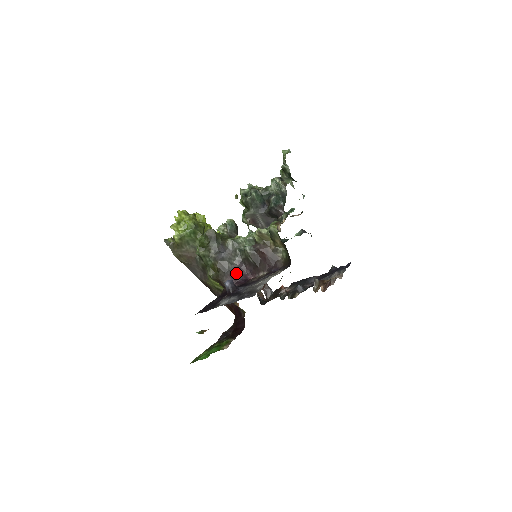
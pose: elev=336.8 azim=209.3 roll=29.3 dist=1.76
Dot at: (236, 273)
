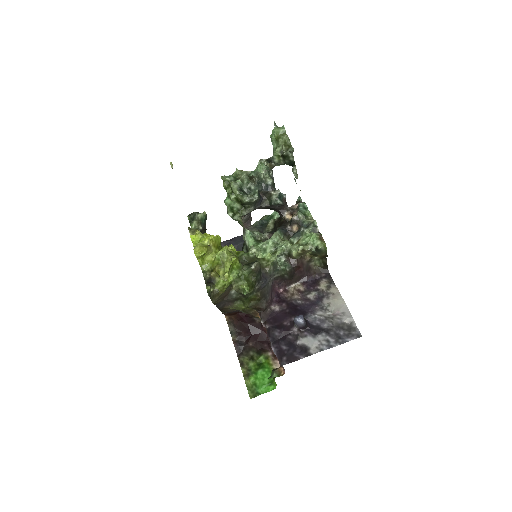
Dot at: (271, 293)
